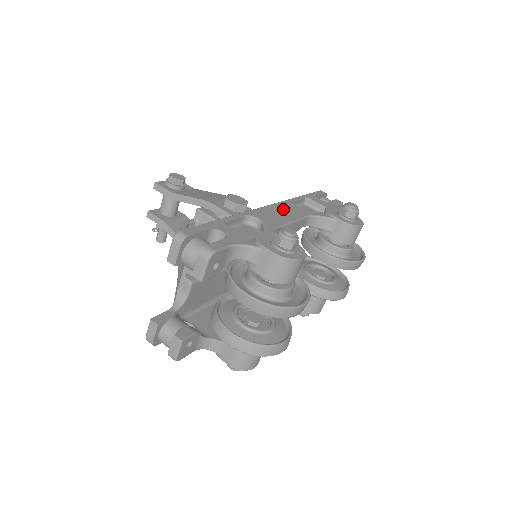
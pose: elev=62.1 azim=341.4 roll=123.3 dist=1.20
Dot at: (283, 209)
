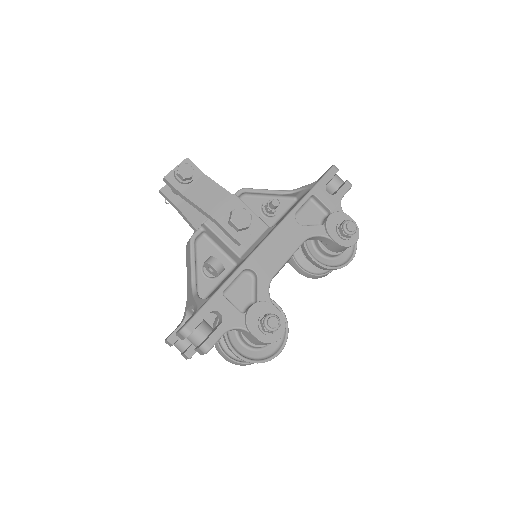
Dot at: (282, 238)
